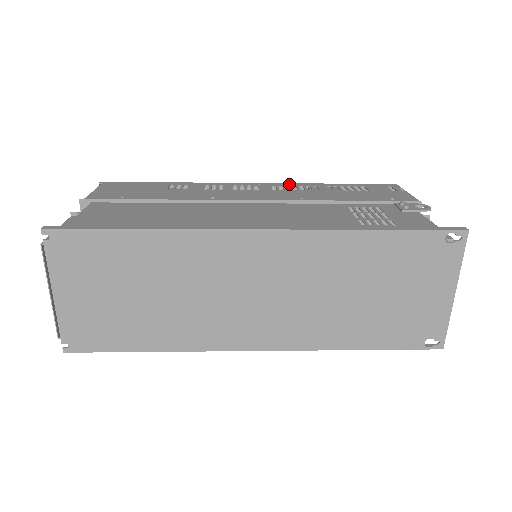
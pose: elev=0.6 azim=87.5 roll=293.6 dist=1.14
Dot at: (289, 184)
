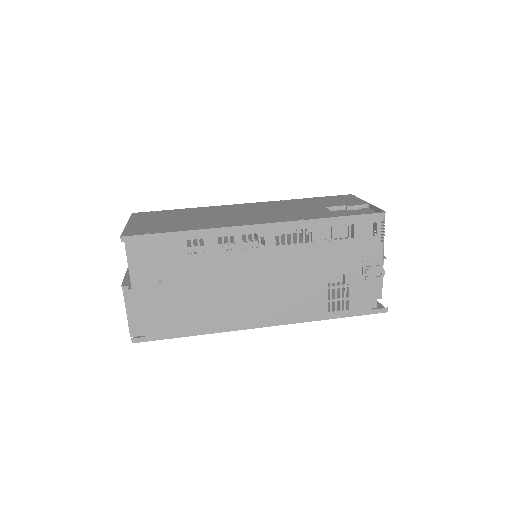
Dot at: (291, 226)
